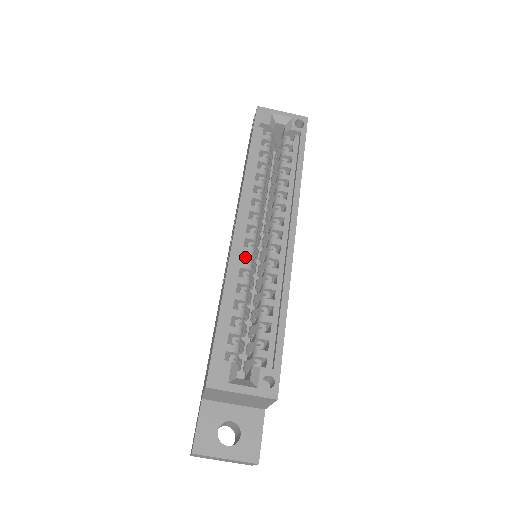
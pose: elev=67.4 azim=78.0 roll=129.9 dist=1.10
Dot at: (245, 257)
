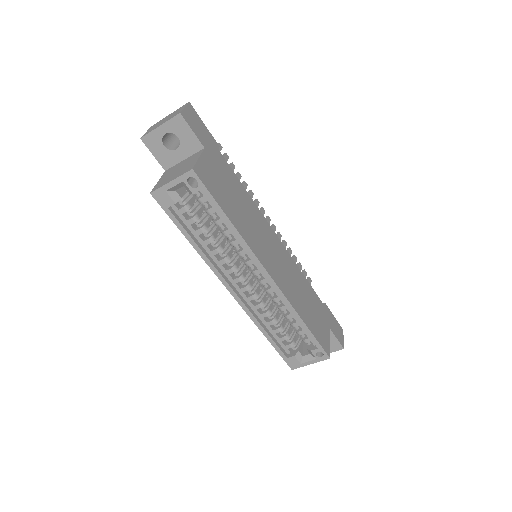
Dot at: occluded
